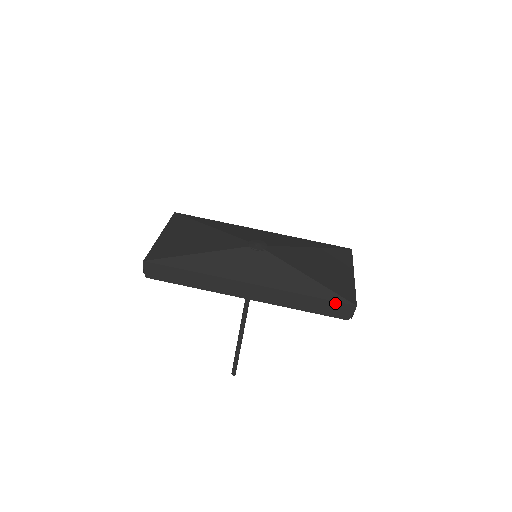
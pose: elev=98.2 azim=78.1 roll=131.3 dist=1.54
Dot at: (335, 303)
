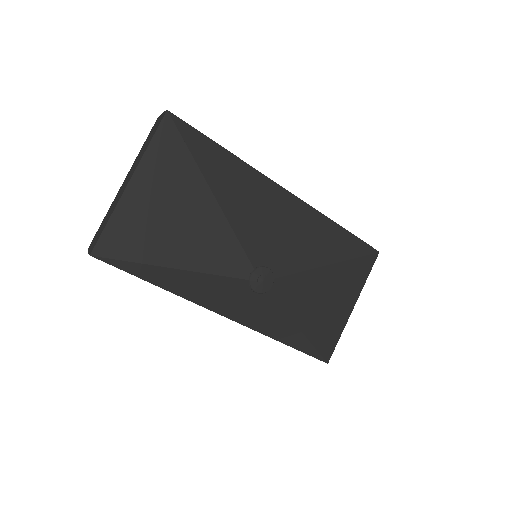
Dot at: (309, 355)
